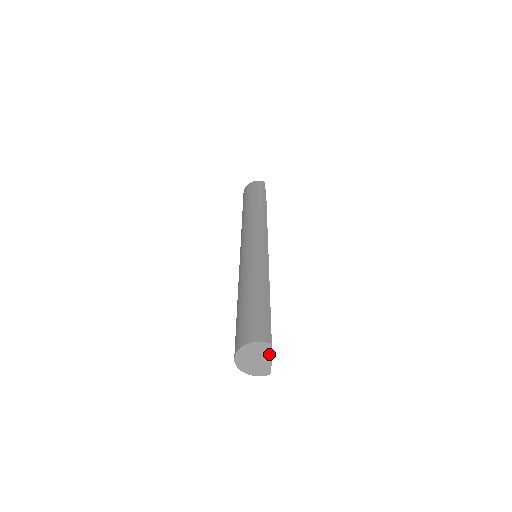
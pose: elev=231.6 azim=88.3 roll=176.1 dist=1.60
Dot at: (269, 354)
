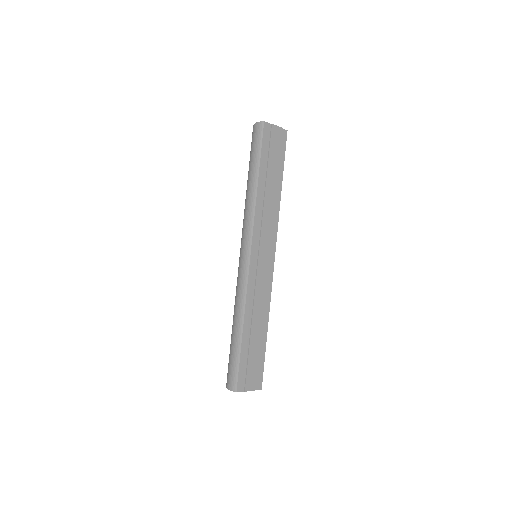
Dot at: (244, 391)
